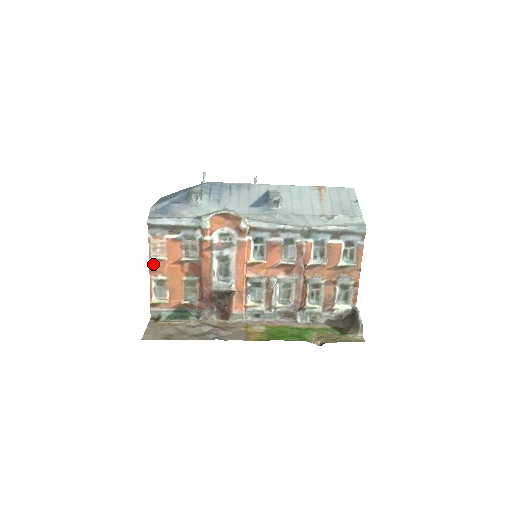
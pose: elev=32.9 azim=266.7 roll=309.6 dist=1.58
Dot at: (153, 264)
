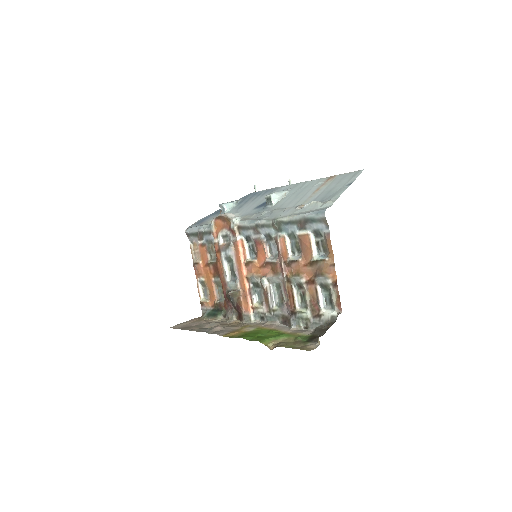
Dot at: (196, 267)
